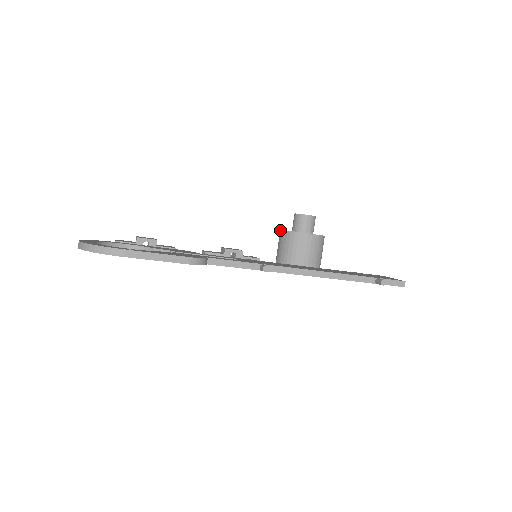
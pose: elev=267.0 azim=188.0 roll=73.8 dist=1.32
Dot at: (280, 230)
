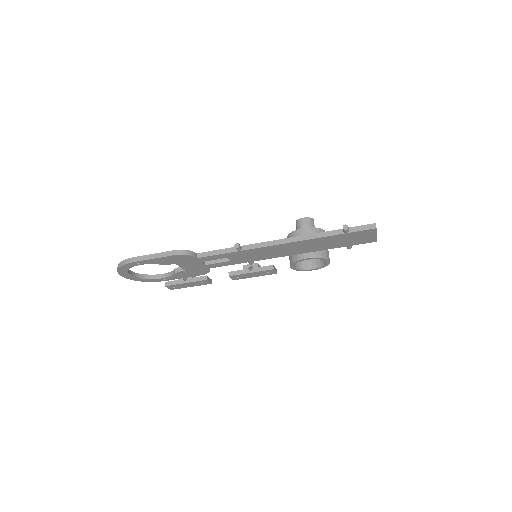
Dot at: occluded
